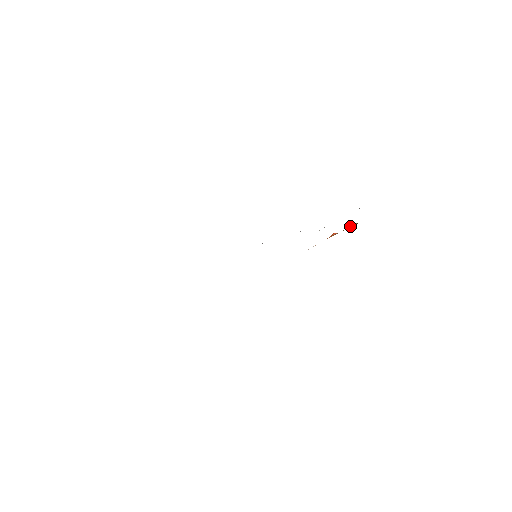
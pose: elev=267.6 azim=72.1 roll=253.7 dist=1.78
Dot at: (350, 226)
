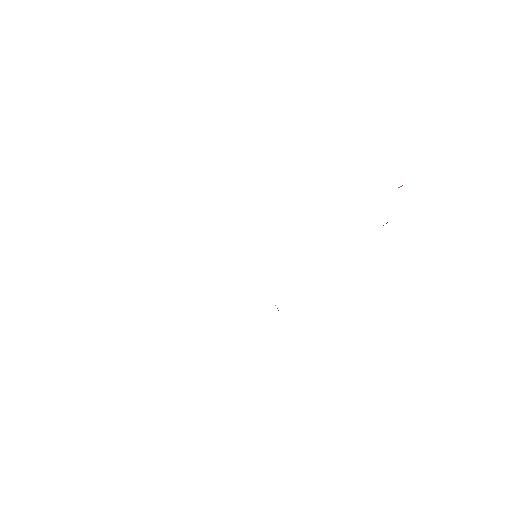
Dot at: occluded
